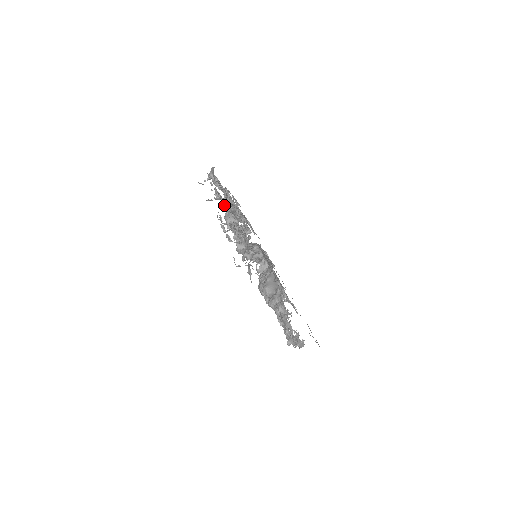
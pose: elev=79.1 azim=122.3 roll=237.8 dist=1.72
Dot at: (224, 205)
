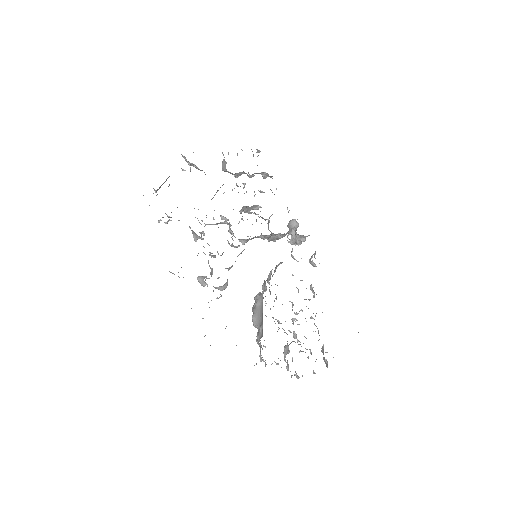
Dot at: occluded
